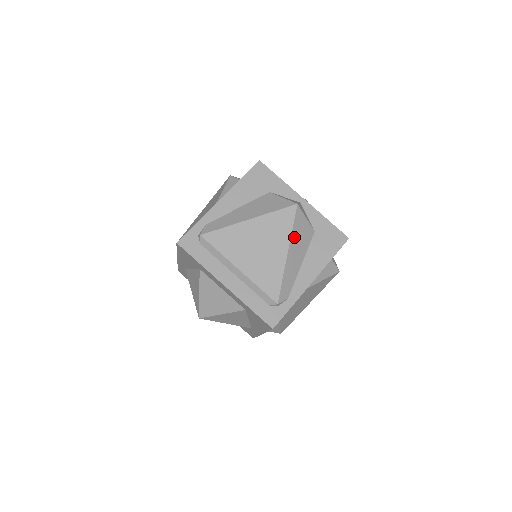
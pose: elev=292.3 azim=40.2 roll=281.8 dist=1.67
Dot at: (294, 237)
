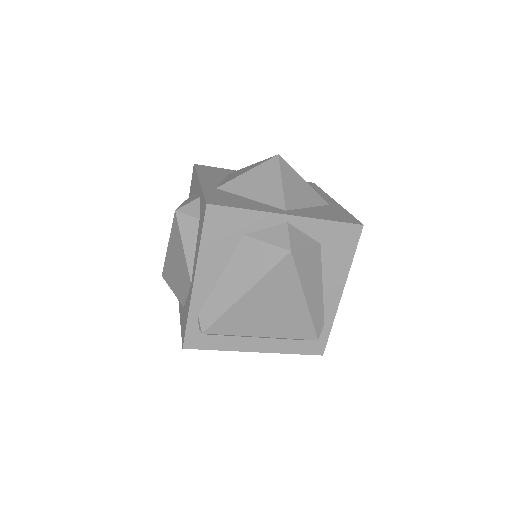
Dot at: (304, 279)
